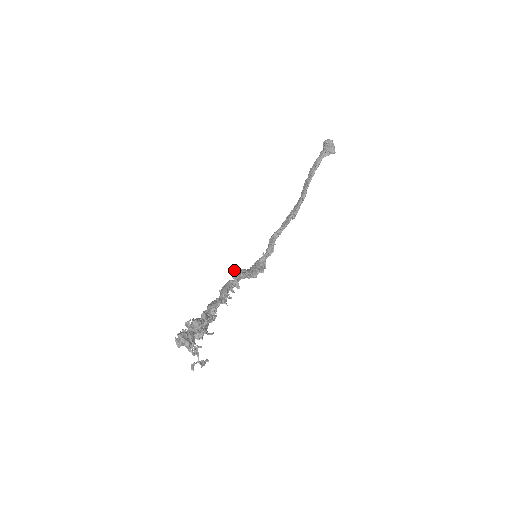
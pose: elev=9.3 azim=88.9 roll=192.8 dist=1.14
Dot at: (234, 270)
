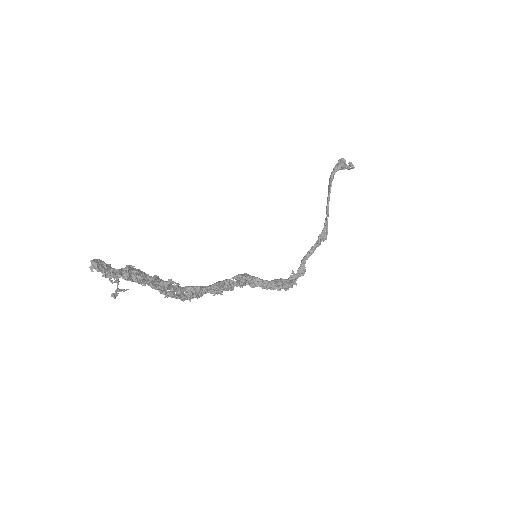
Dot at: occluded
